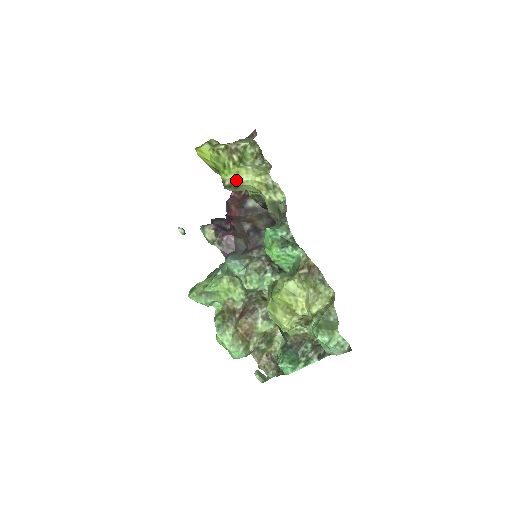
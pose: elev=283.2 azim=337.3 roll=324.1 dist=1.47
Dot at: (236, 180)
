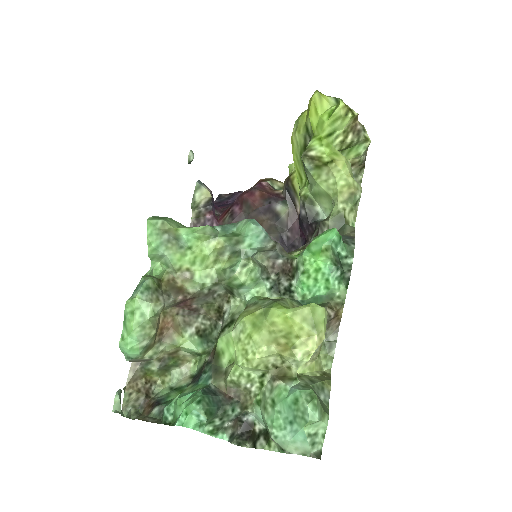
Dot at: (331, 158)
